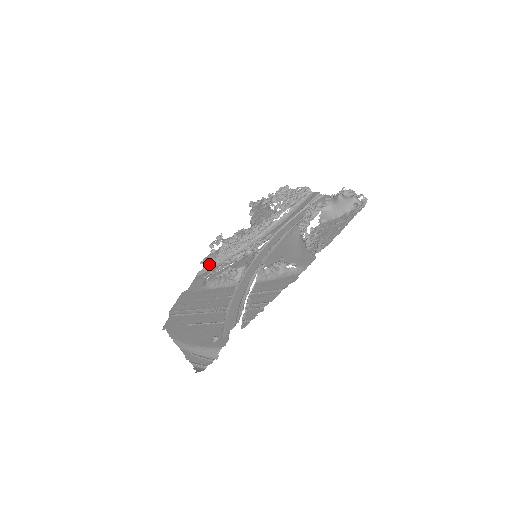
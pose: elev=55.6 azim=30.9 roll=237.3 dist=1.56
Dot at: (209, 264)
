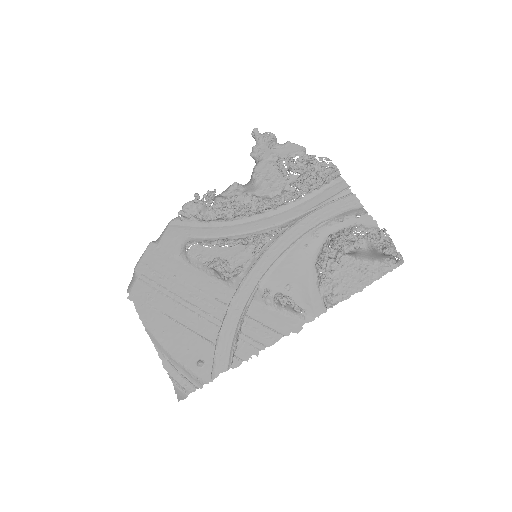
Dot at: (190, 218)
